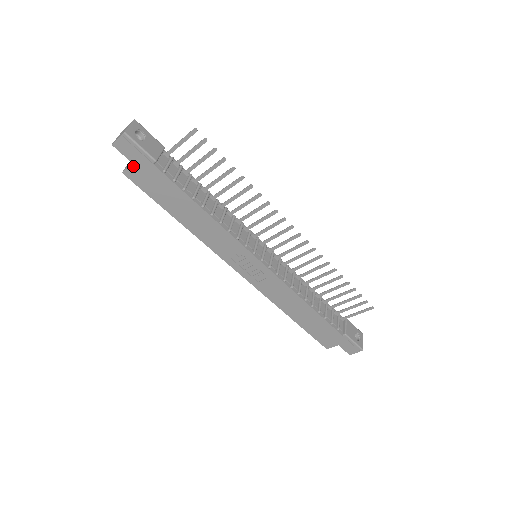
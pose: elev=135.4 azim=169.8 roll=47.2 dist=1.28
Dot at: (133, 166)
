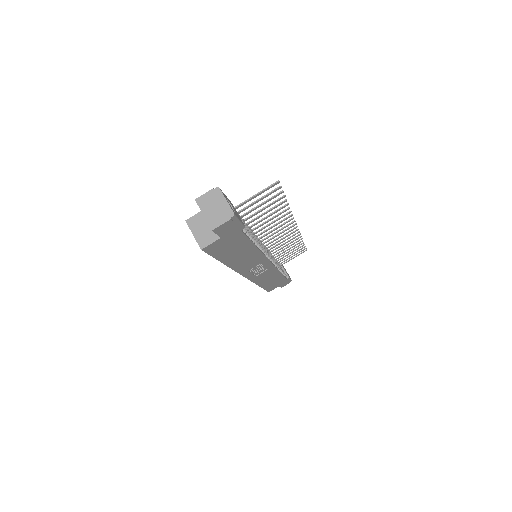
Dot at: (219, 240)
